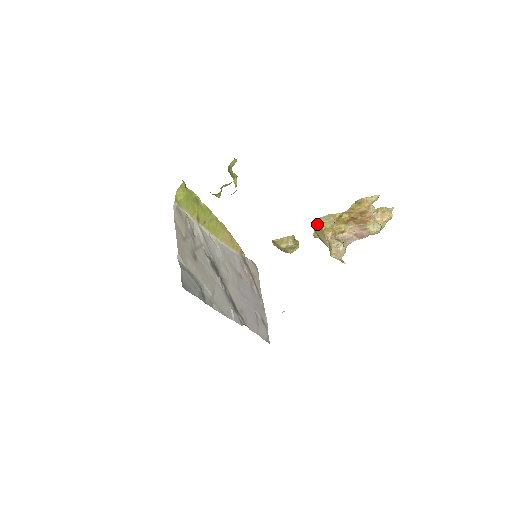
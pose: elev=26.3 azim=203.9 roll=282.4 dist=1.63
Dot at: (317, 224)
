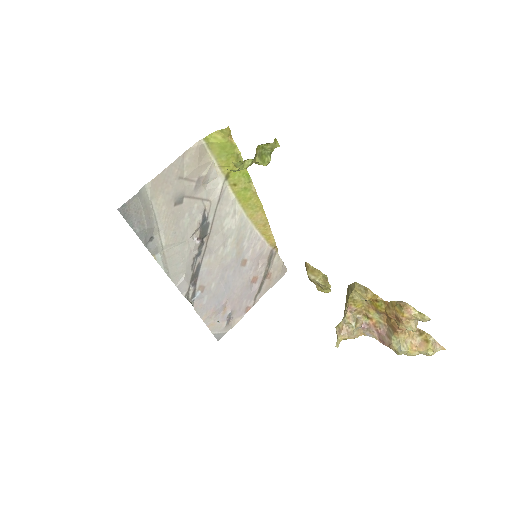
Dot at: (351, 286)
